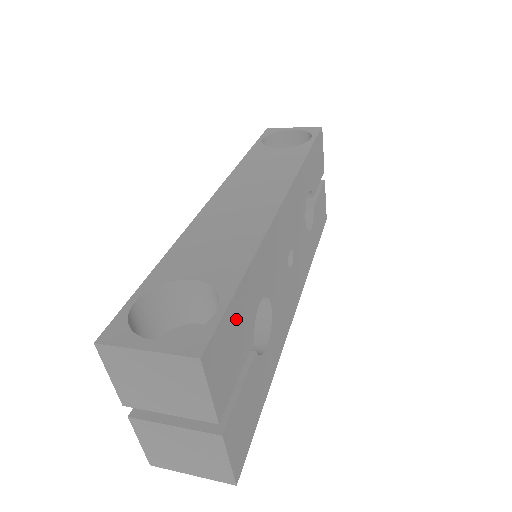
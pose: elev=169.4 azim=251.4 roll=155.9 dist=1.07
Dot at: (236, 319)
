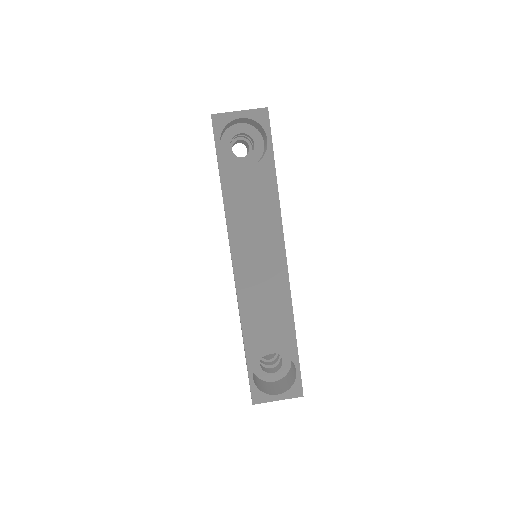
Dot at: occluded
